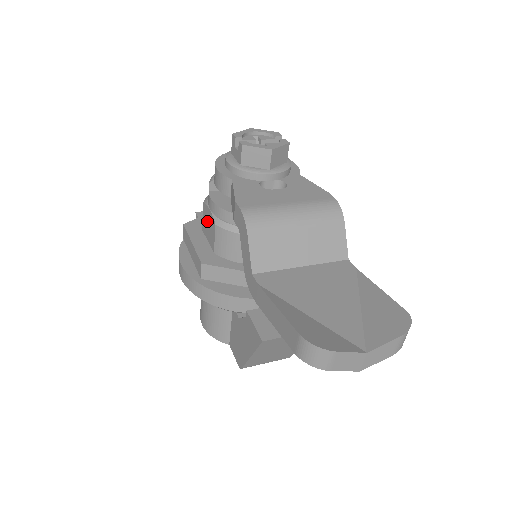
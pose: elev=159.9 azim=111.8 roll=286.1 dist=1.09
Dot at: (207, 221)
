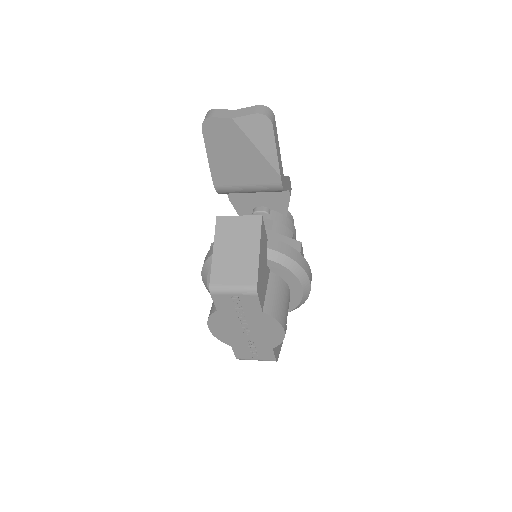
Dot at: occluded
